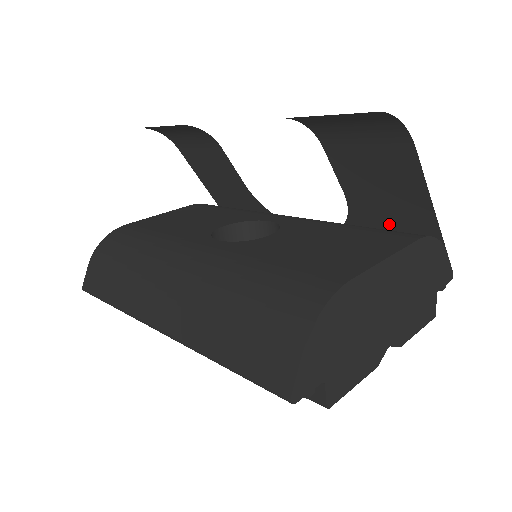
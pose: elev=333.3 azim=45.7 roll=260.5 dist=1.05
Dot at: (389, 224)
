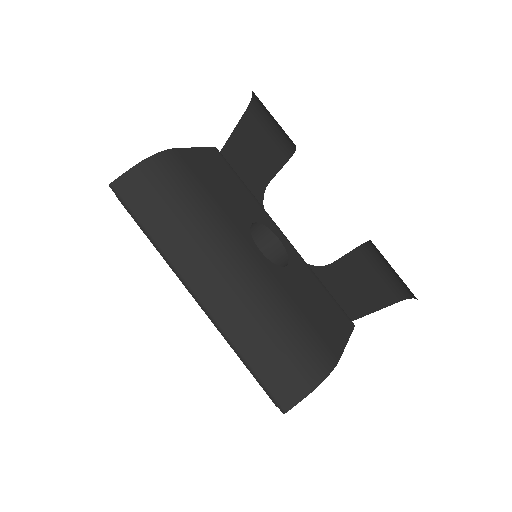
Dot at: (335, 292)
